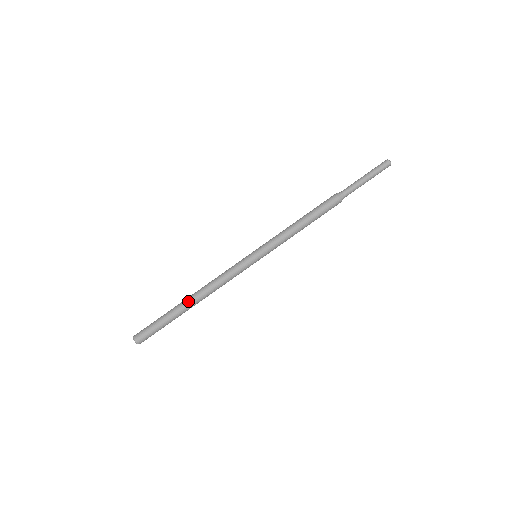
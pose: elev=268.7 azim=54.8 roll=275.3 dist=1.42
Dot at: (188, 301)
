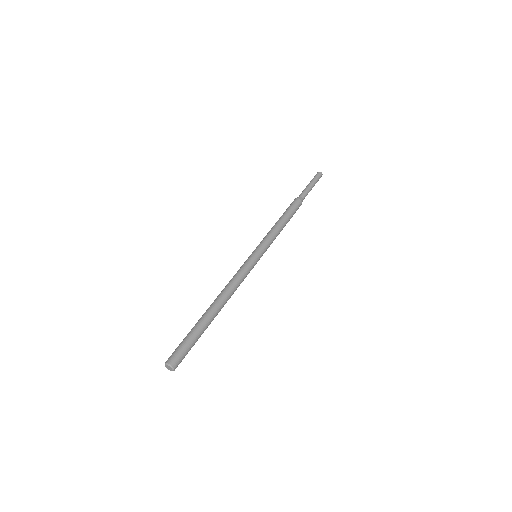
Dot at: (208, 308)
